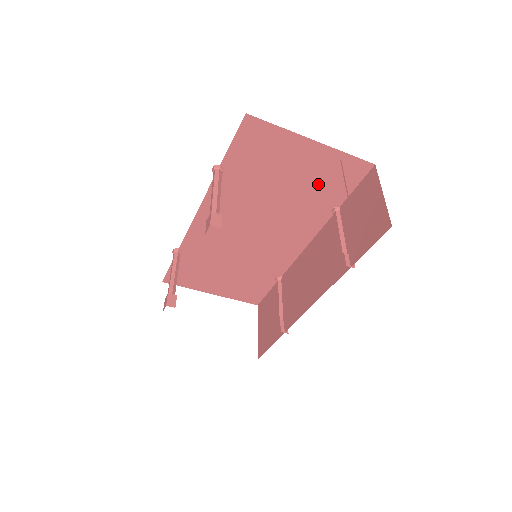
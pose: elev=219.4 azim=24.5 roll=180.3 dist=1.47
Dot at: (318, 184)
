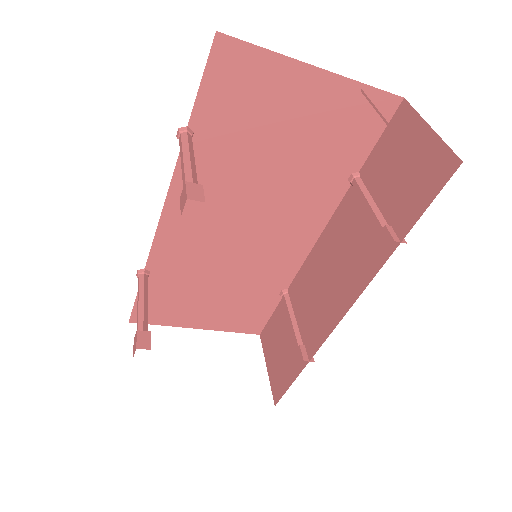
Dot at: (328, 140)
